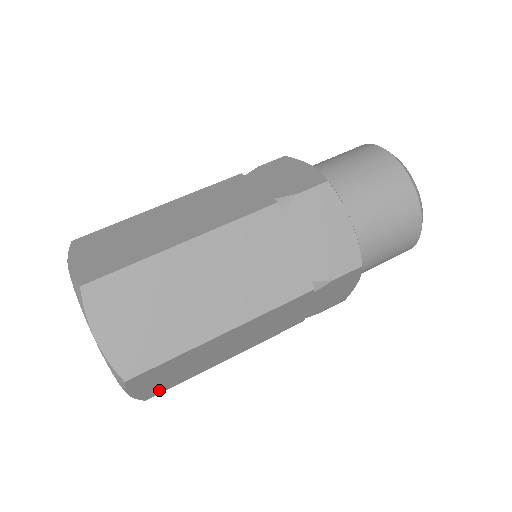
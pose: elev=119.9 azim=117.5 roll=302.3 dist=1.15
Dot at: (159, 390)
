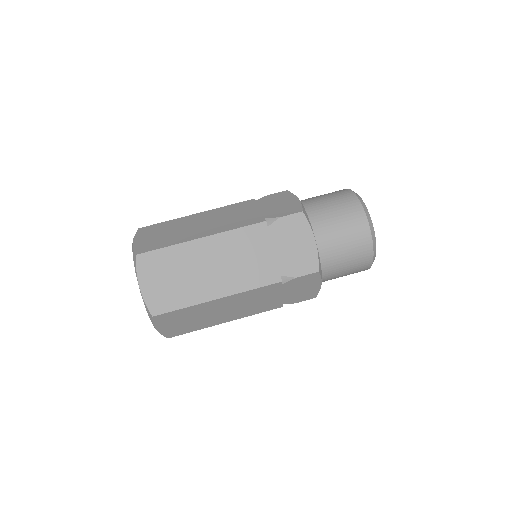
Dot at: (177, 332)
